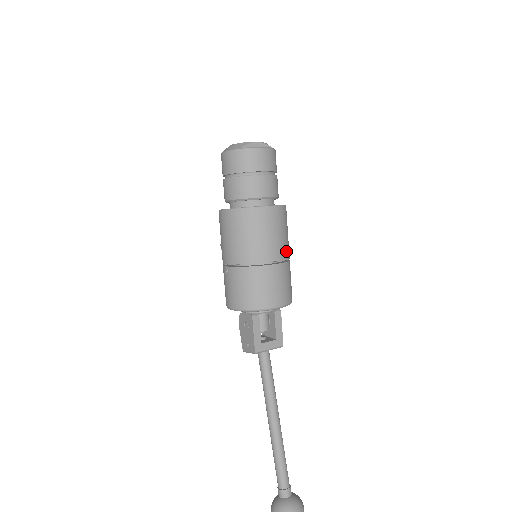
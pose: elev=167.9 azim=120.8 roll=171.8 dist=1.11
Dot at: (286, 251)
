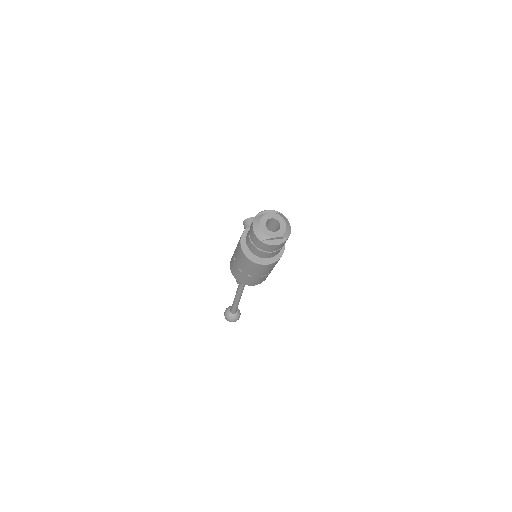
Dot at: (271, 270)
